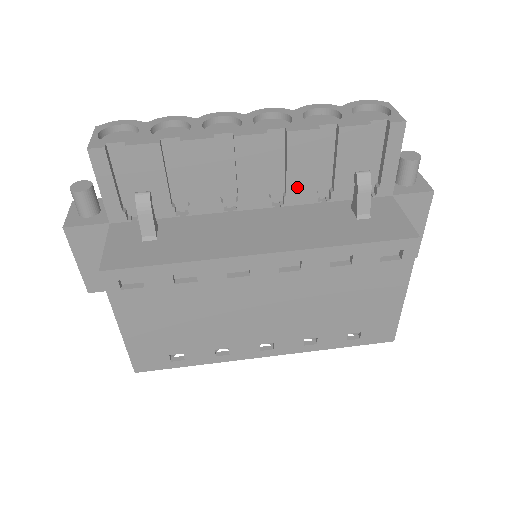
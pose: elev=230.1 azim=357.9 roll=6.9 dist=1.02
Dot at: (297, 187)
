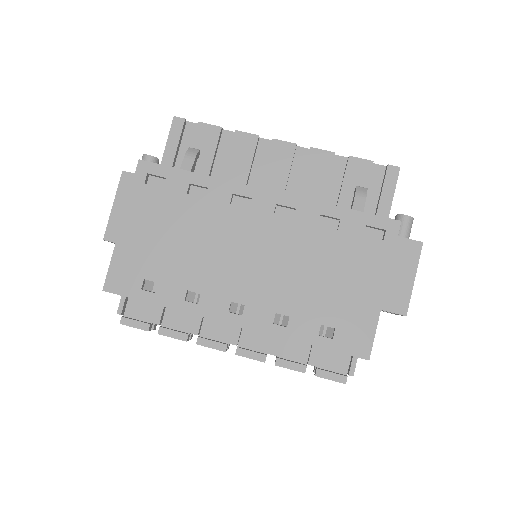
Dot at: (308, 195)
